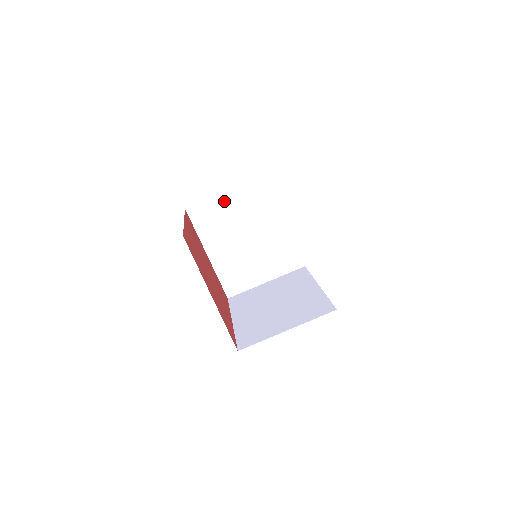
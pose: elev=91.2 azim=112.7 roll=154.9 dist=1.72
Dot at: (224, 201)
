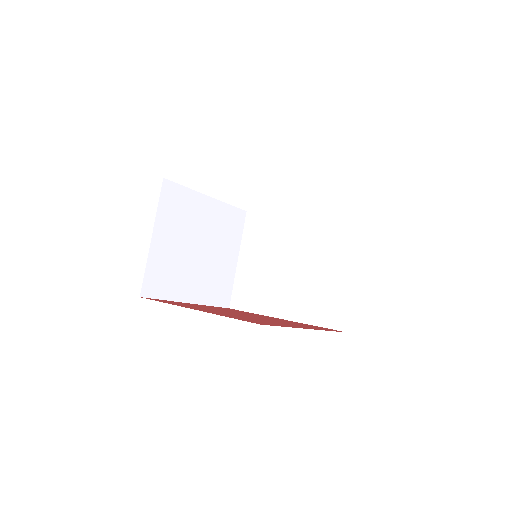
Dot at: (244, 269)
